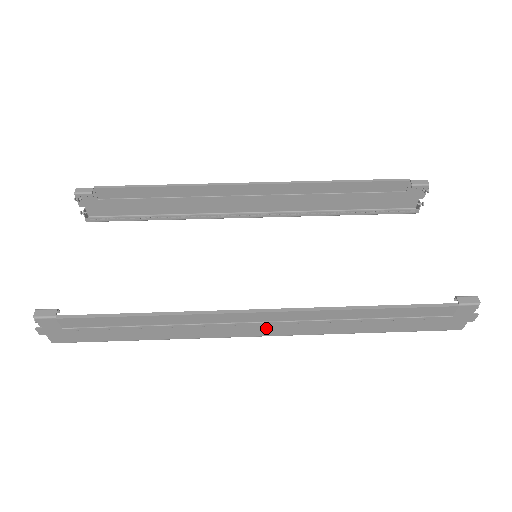
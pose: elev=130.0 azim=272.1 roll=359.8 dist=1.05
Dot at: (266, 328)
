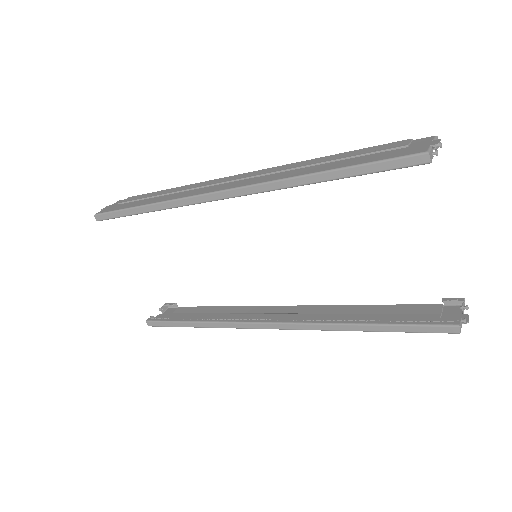
Dot at: (233, 184)
